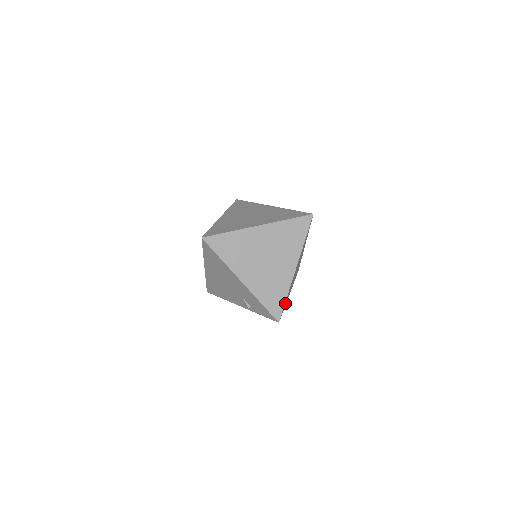
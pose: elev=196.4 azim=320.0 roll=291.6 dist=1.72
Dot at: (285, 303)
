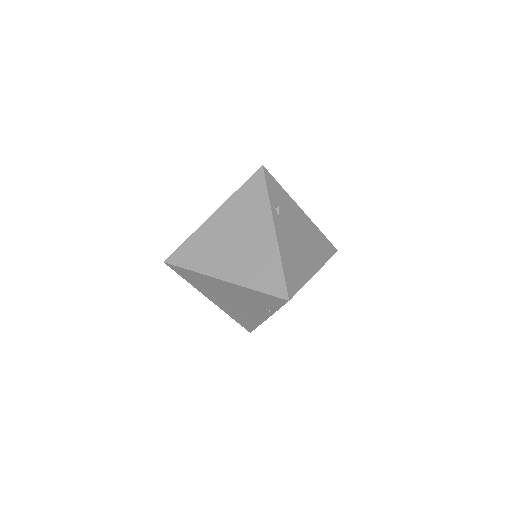
Dot at: occluded
